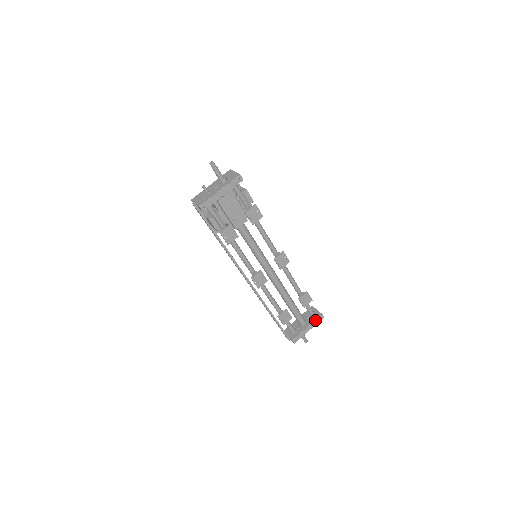
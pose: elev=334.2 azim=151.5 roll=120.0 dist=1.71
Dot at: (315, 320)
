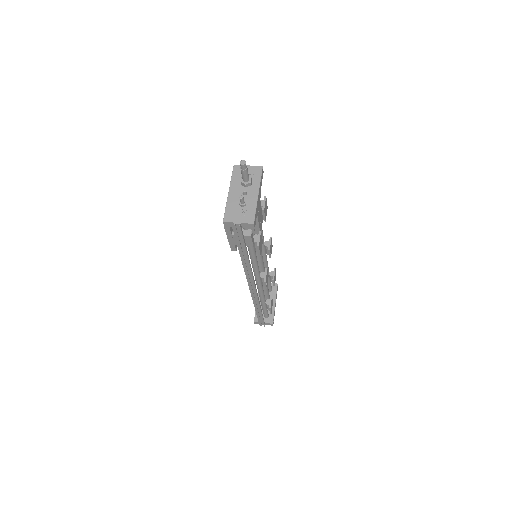
Dot at: (276, 293)
